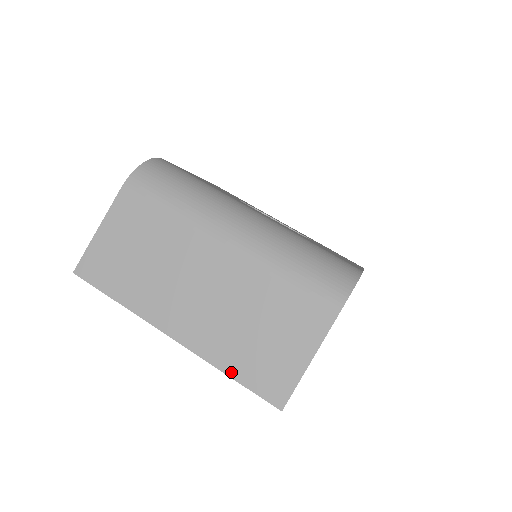
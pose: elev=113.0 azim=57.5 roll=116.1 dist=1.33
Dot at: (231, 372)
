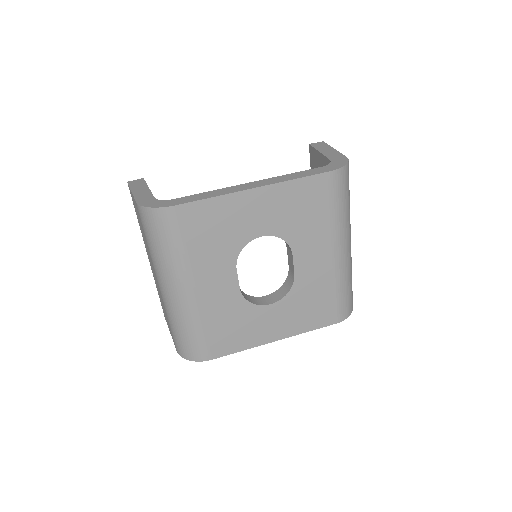
Dot at: occluded
